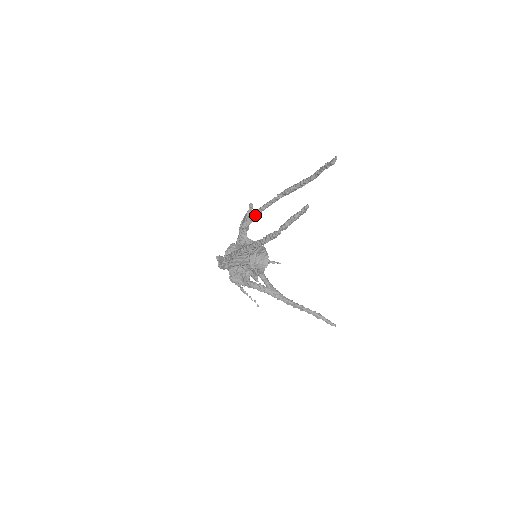
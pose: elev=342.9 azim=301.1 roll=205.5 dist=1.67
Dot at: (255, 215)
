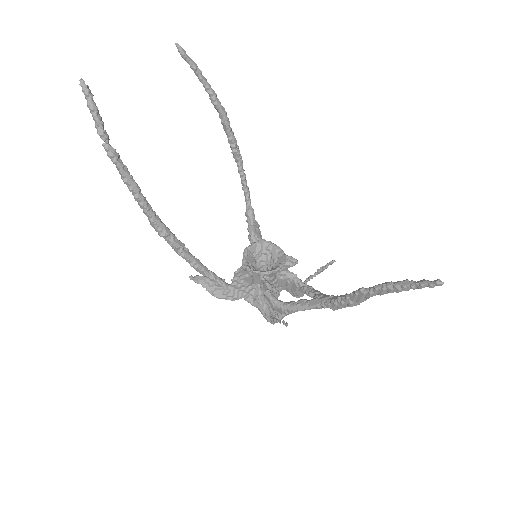
Dot at: (247, 215)
